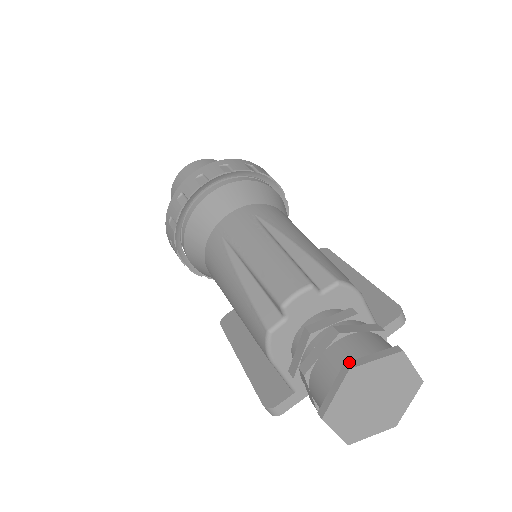
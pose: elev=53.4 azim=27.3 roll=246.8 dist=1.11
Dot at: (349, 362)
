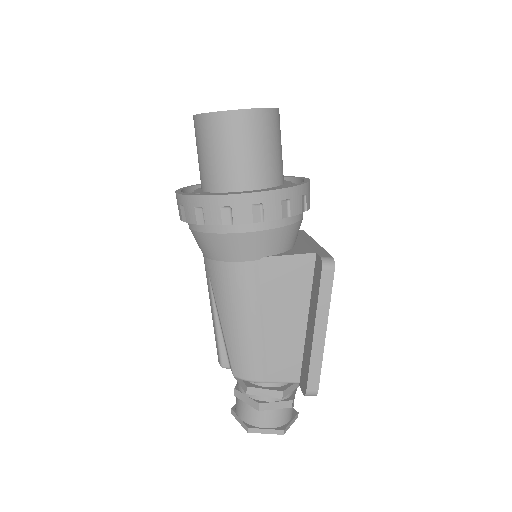
Dot at: (232, 410)
